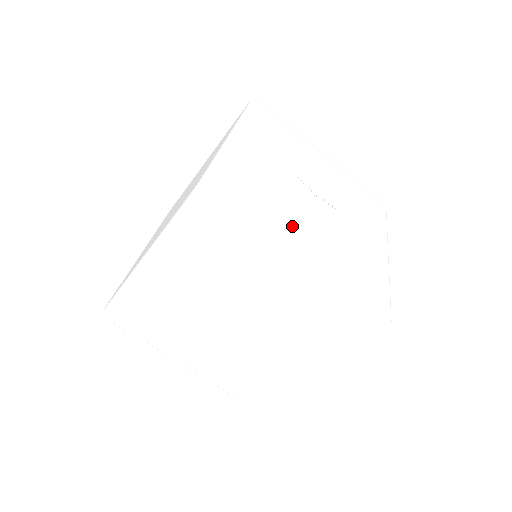
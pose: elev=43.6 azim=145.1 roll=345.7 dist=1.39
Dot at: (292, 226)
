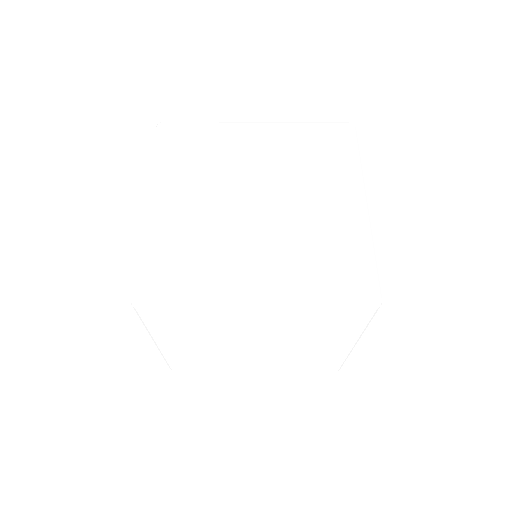
Dot at: occluded
